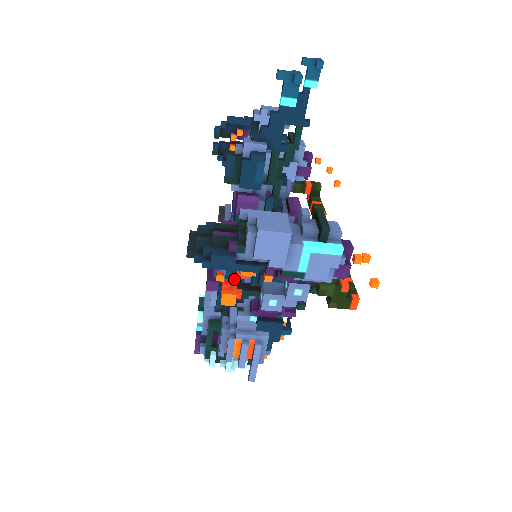
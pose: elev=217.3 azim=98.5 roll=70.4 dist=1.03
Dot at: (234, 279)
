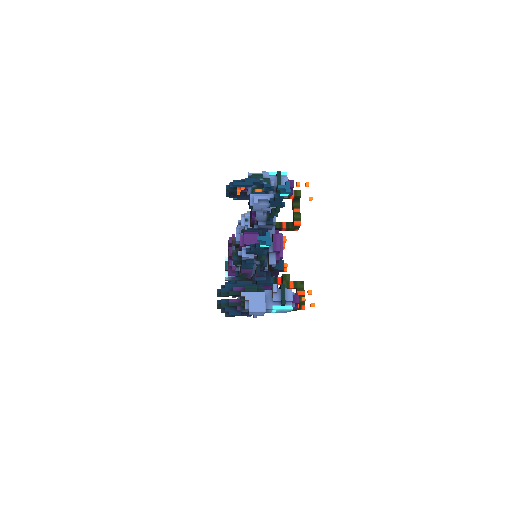
Dot at: occluded
